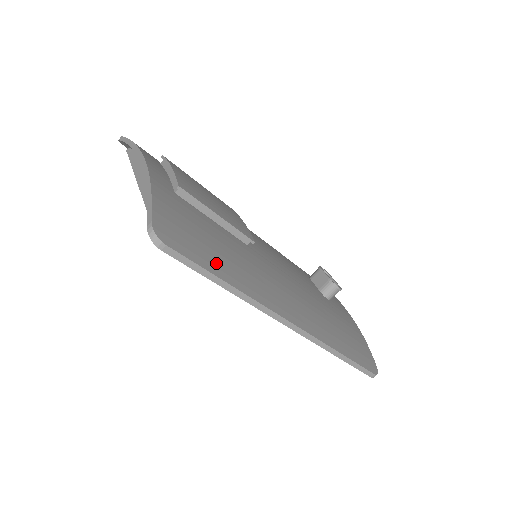
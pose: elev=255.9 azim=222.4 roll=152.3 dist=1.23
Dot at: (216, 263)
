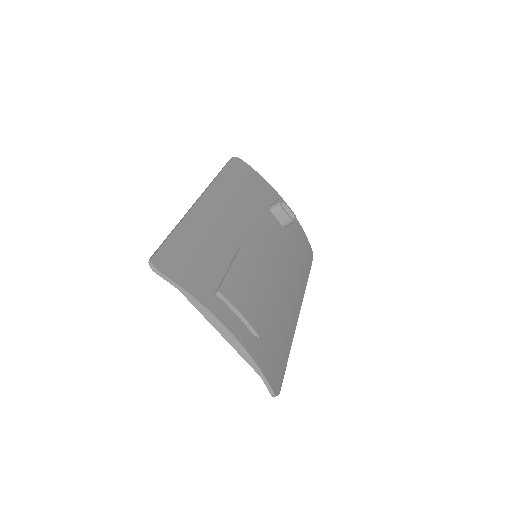
Dot at: (284, 353)
